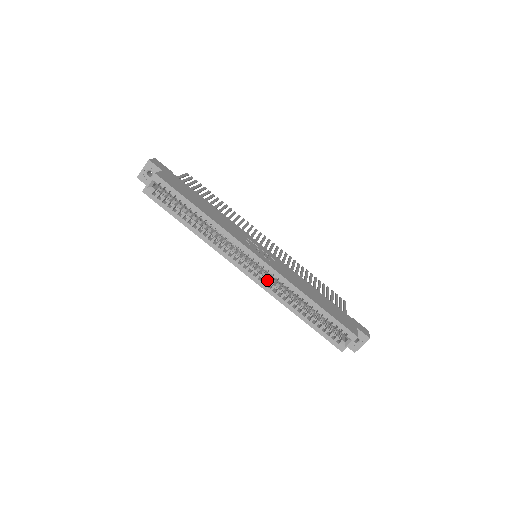
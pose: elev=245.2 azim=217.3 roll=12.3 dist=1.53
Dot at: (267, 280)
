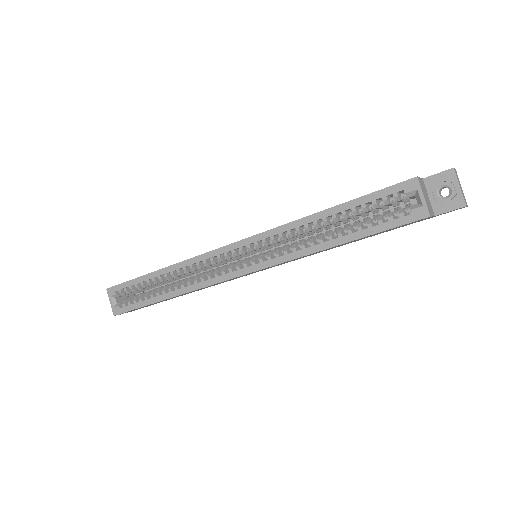
Dot at: (268, 255)
